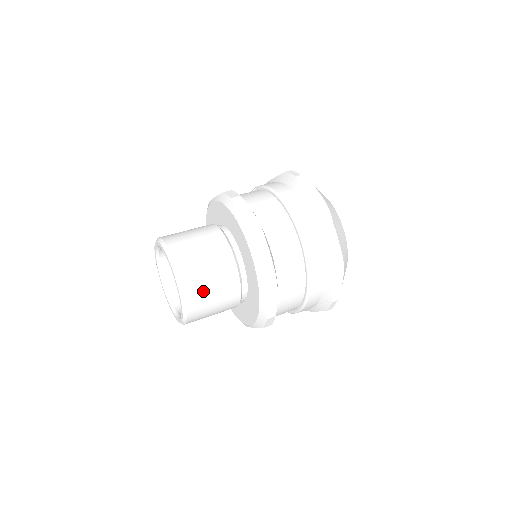
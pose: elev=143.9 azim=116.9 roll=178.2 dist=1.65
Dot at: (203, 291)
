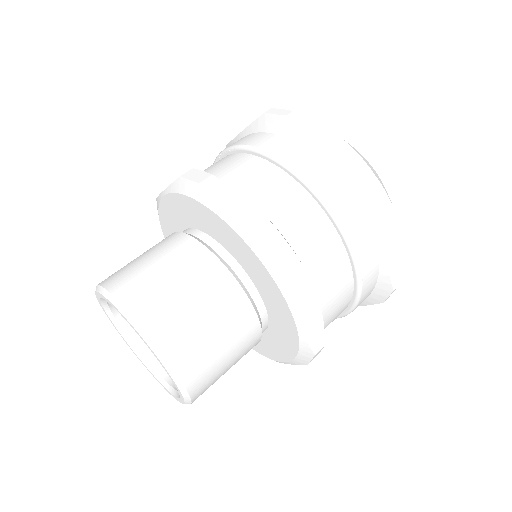
Dot at: (205, 353)
